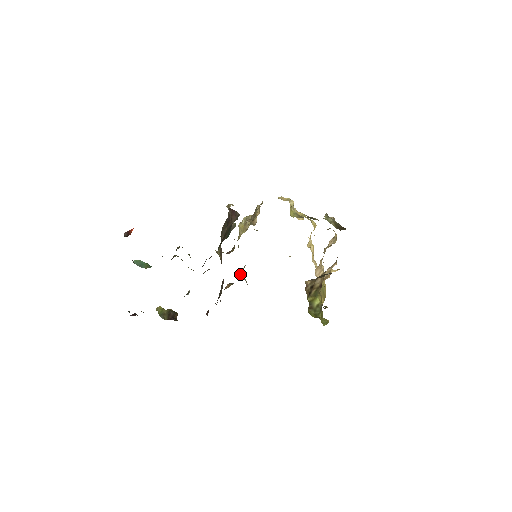
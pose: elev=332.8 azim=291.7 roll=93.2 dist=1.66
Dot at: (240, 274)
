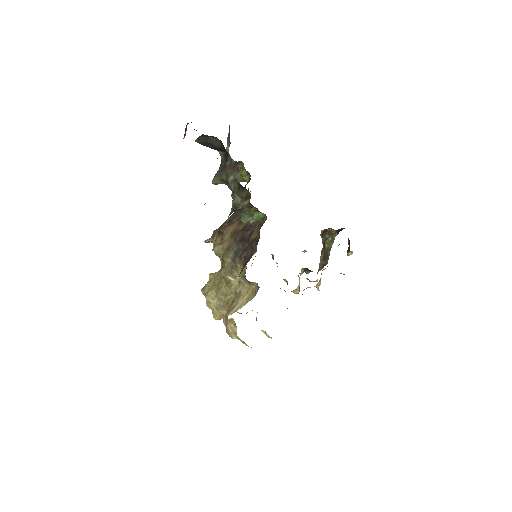
Dot at: (228, 313)
